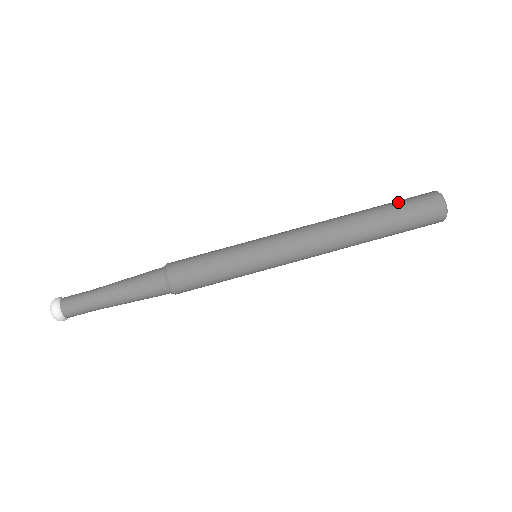
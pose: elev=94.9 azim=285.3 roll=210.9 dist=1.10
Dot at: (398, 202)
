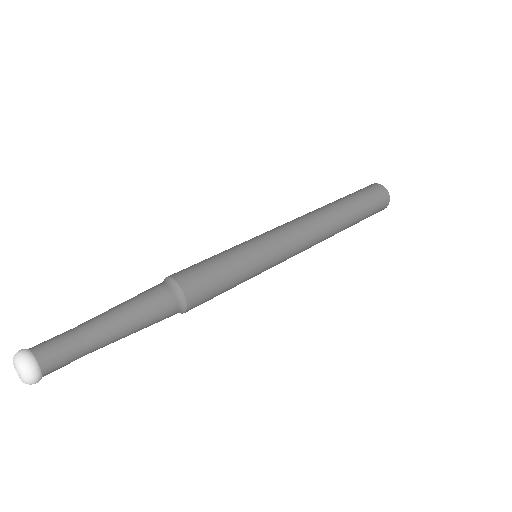
Dot at: occluded
